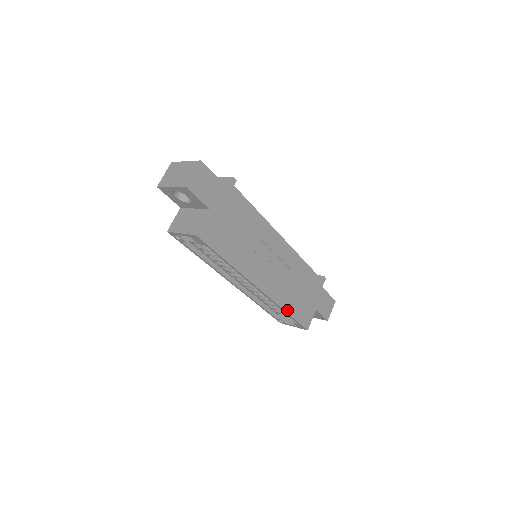
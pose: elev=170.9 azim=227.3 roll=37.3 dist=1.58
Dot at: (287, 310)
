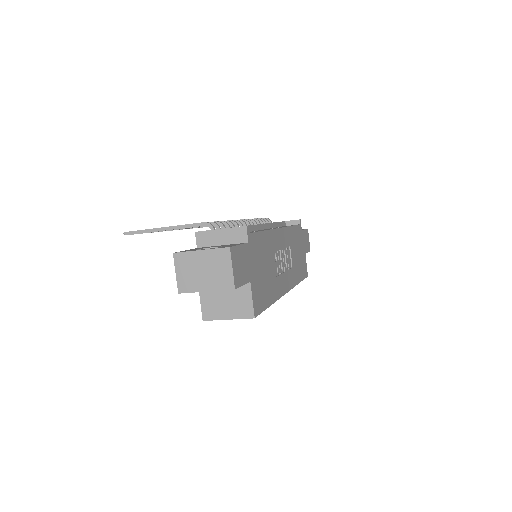
Dot at: (298, 281)
